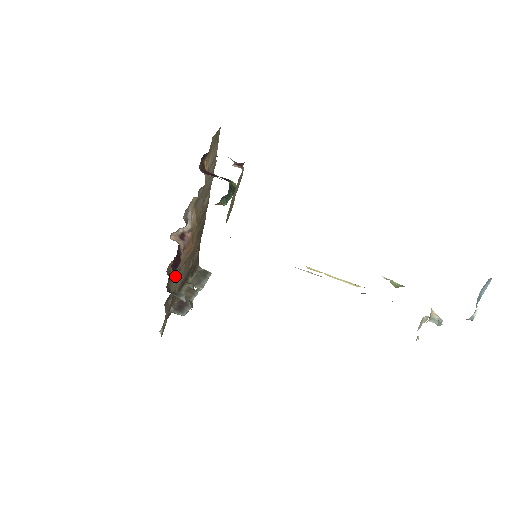
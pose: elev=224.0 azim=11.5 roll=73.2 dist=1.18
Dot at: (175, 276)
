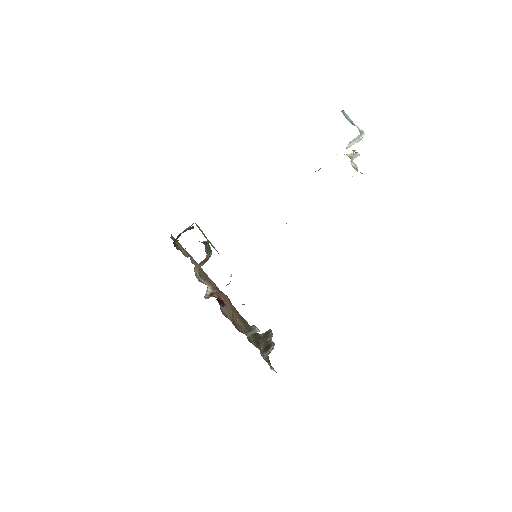
Dot at: (239, 327)
